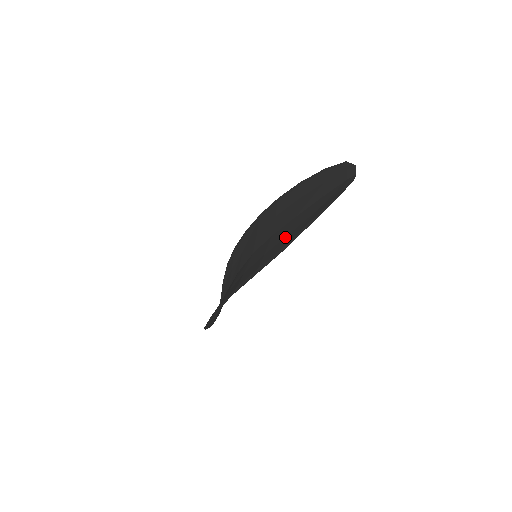
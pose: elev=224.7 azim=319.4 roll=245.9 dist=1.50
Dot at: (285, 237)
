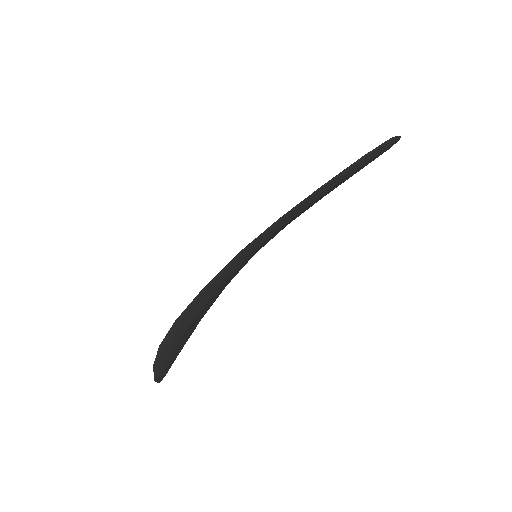
Dot at: occluded
